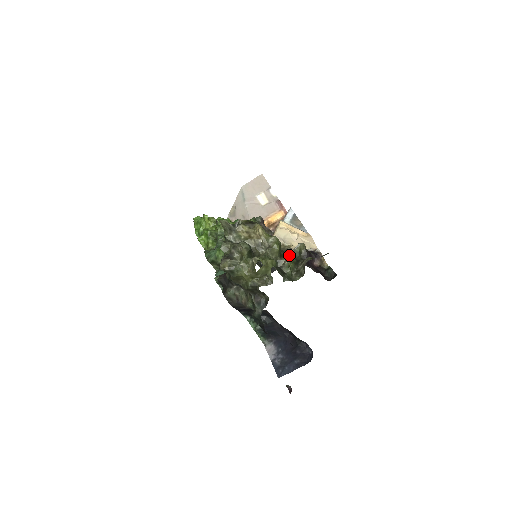
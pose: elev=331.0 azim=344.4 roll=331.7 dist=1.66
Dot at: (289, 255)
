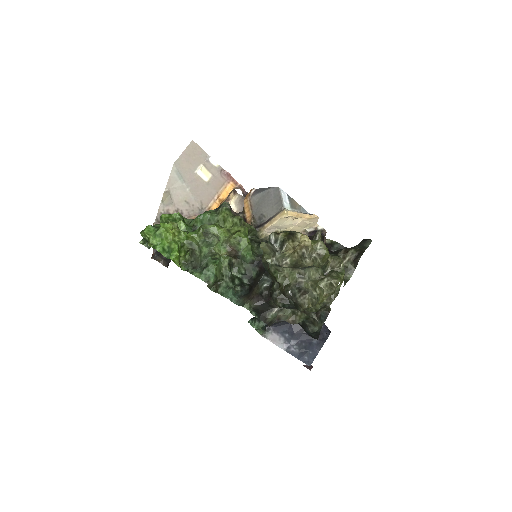
Dot at: occluded
